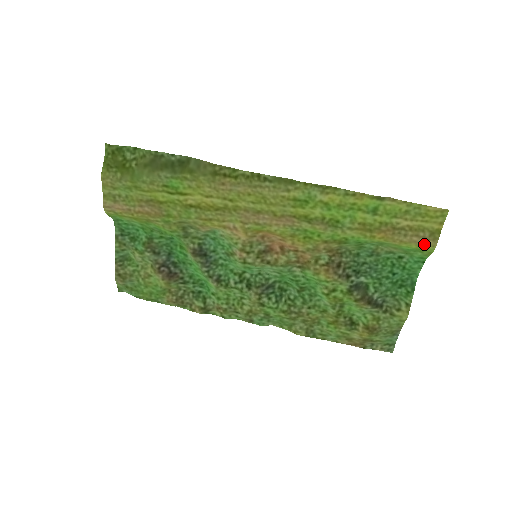
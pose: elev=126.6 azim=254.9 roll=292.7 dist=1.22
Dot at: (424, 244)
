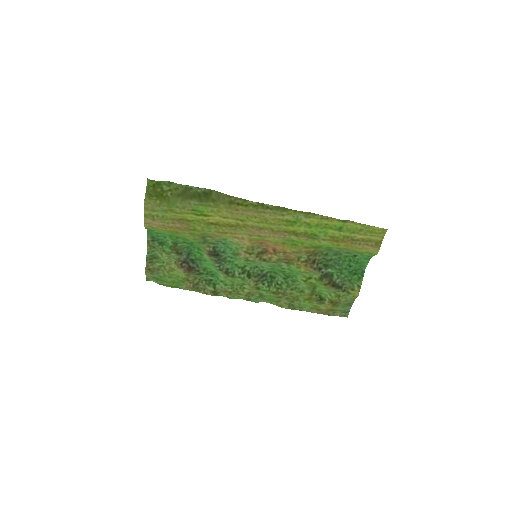
Dot at: (371, 250)
